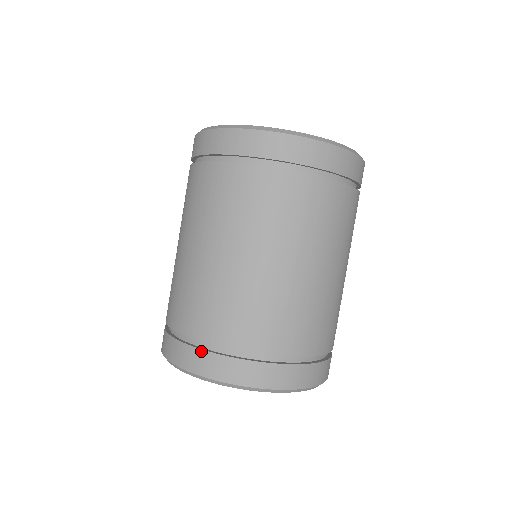
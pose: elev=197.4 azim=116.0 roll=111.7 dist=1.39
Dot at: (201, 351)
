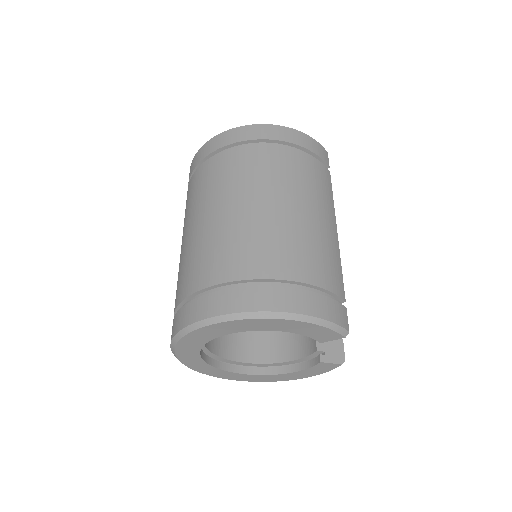
Dot at: (180, 310)
